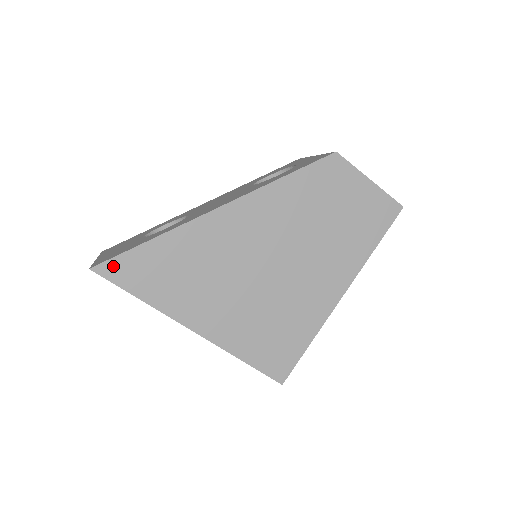
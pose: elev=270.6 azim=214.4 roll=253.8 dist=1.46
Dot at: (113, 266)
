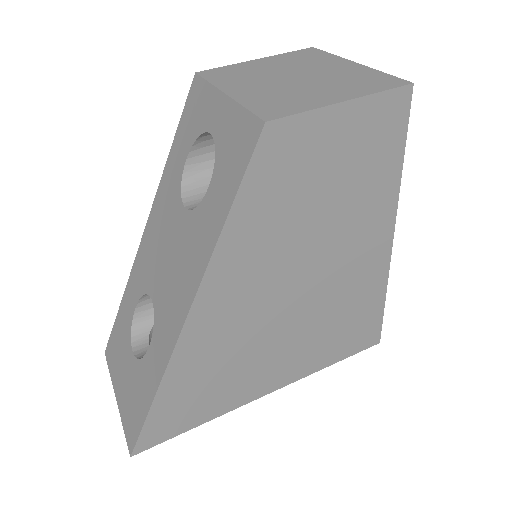
Dot at: (147, 438)
